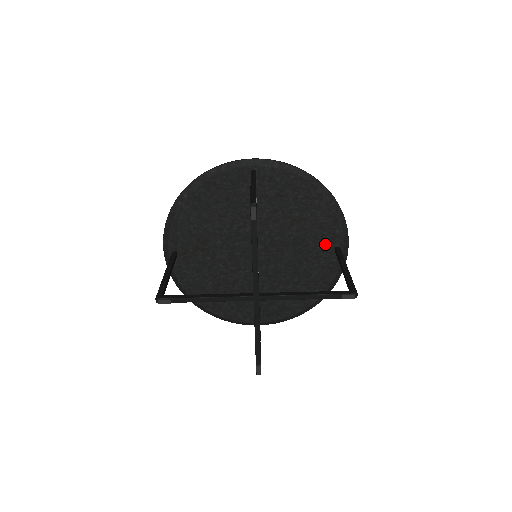
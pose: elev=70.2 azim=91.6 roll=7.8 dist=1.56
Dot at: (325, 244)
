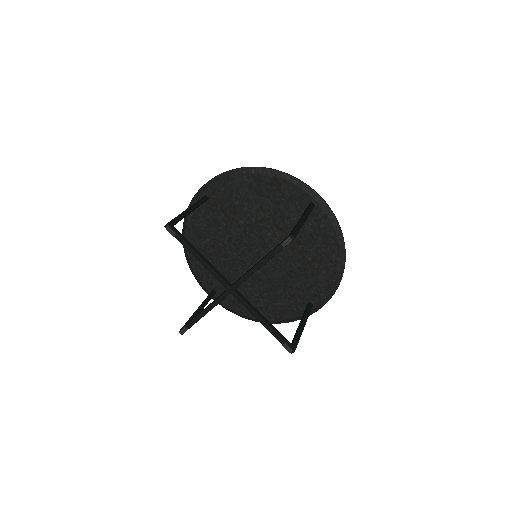
Dot at: (306, 294)
